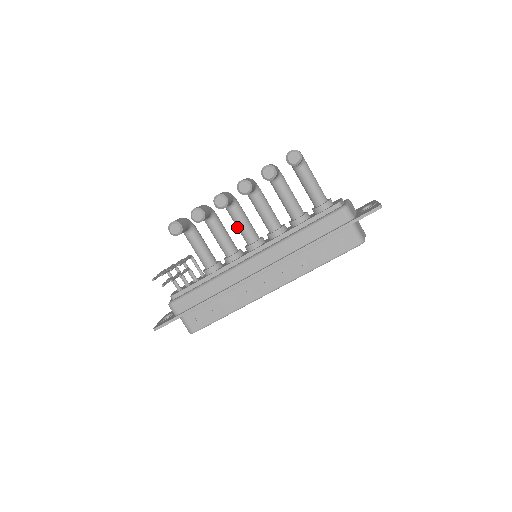
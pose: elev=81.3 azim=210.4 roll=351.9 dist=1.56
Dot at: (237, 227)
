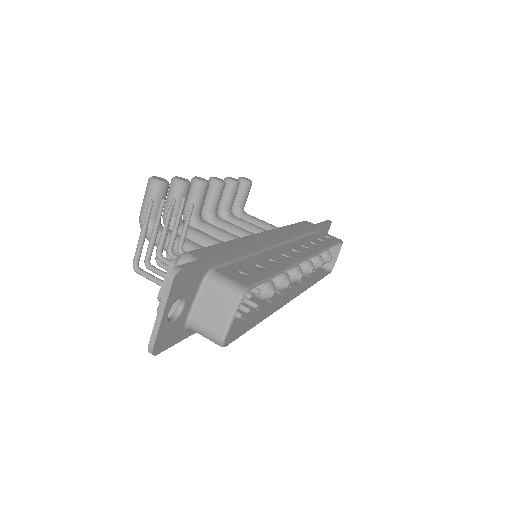
Dot at: (216, 235)
